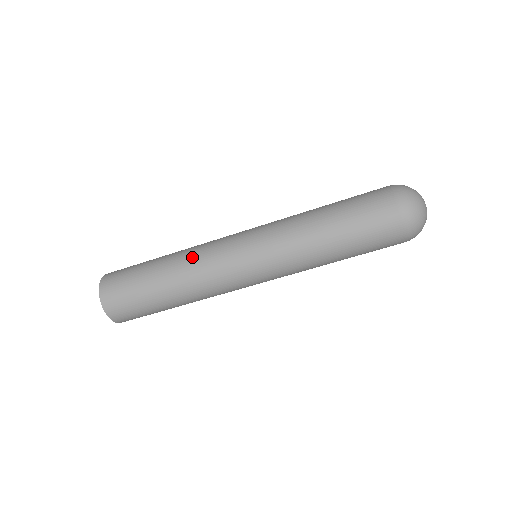
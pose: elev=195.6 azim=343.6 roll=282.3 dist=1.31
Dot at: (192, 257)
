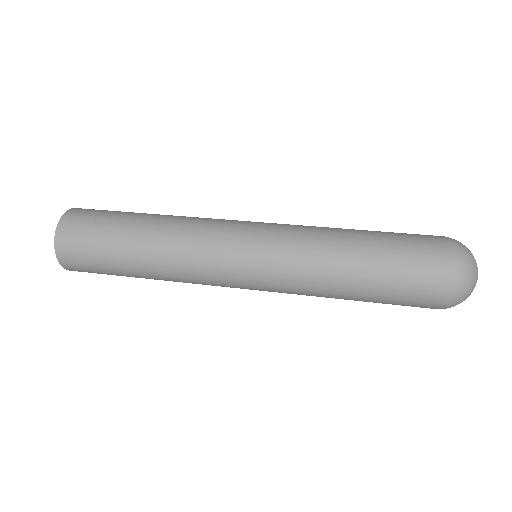
Dot at: (177, 254)
